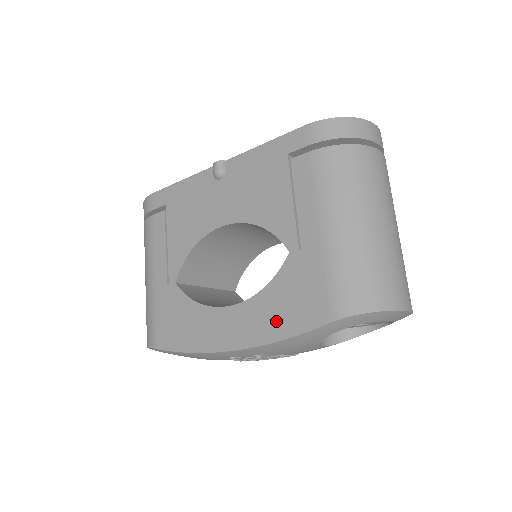
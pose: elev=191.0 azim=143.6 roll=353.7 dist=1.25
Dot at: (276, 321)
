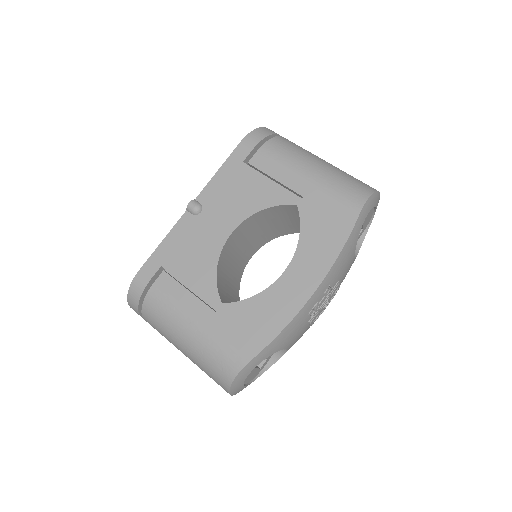
Dot at: (327, 245)
